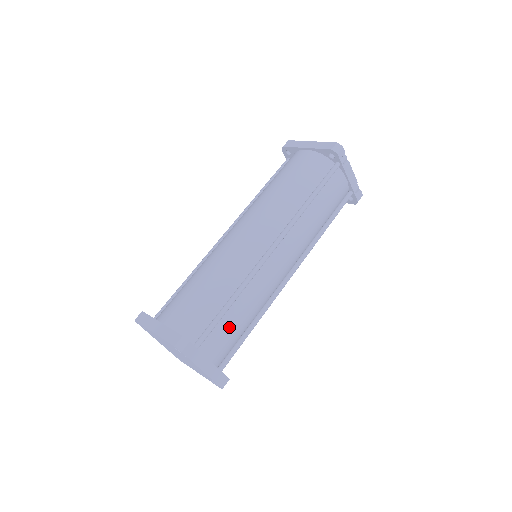
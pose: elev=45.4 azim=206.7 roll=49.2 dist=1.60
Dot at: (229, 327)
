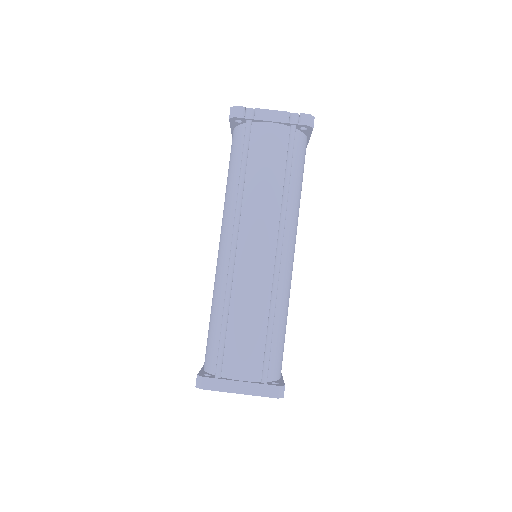
Dot at: (240, 342)
